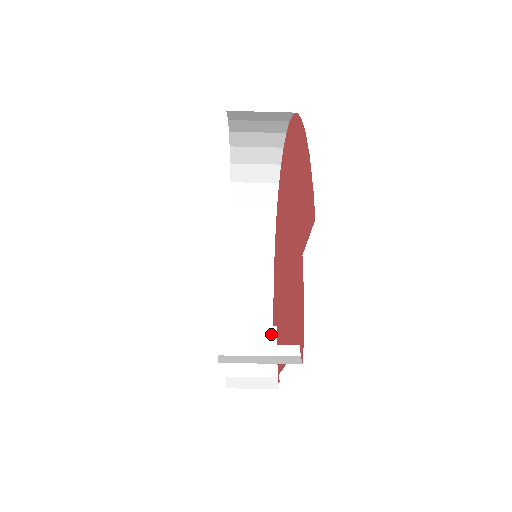
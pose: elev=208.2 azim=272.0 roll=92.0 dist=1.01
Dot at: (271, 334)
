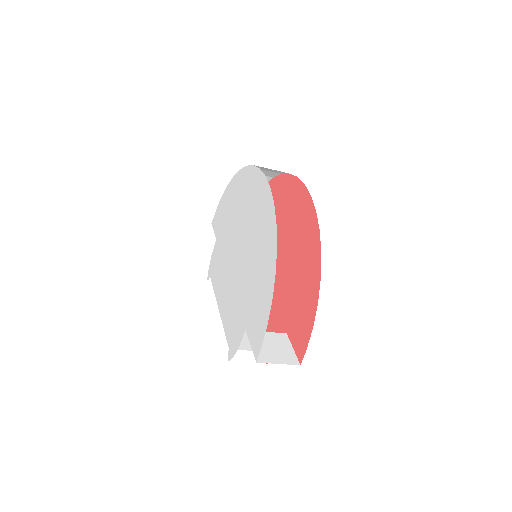
Dot at: occluded
